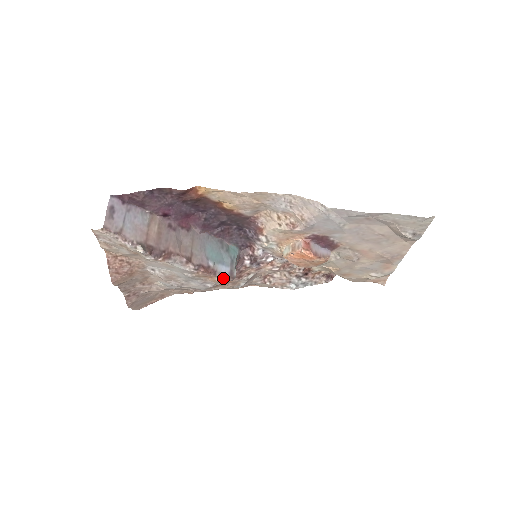
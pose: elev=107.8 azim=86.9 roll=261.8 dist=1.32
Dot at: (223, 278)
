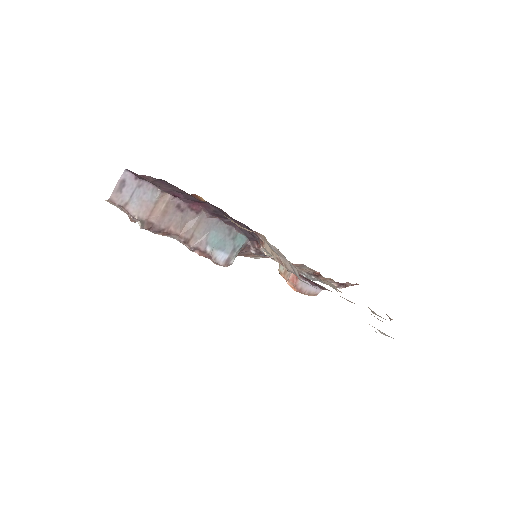
Dot at: (217, 263)
